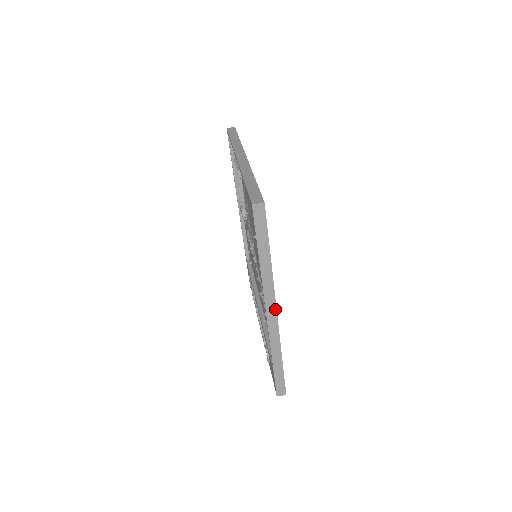
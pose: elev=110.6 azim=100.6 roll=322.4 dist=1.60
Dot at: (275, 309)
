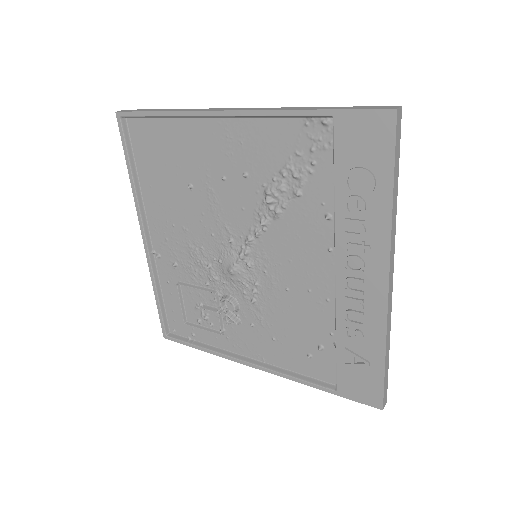
Dot at: (232, 109)
